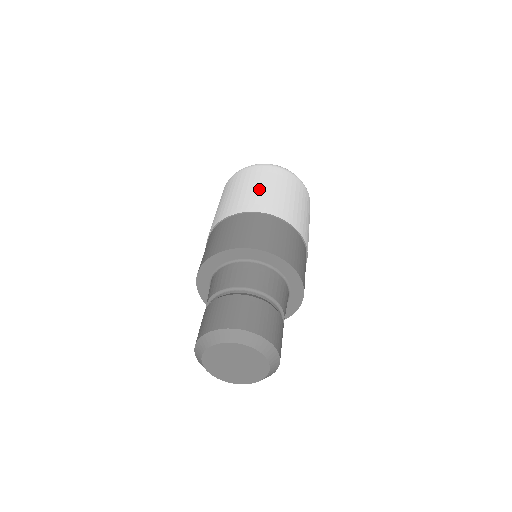
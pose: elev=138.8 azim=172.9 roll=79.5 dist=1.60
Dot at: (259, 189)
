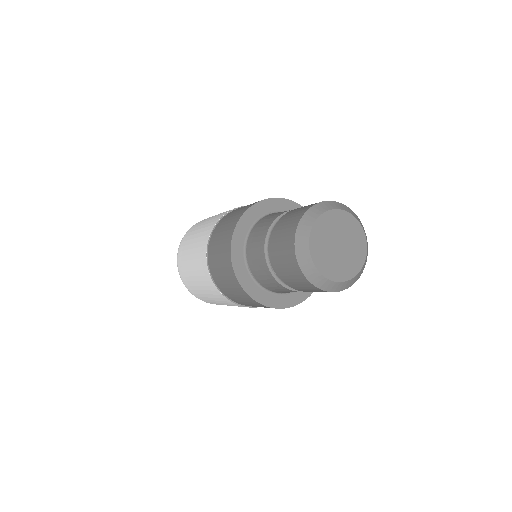
Dot at: (199, 232)
